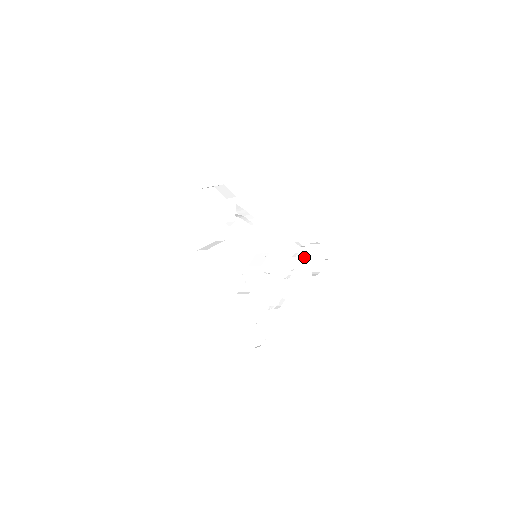
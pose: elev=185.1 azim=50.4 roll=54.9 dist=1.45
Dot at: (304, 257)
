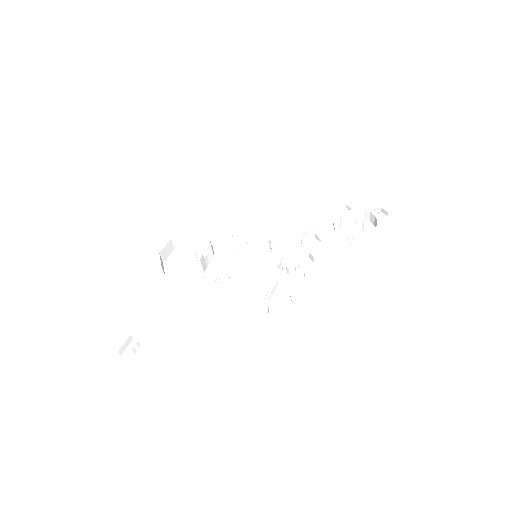
Dot at: (349, 232)
